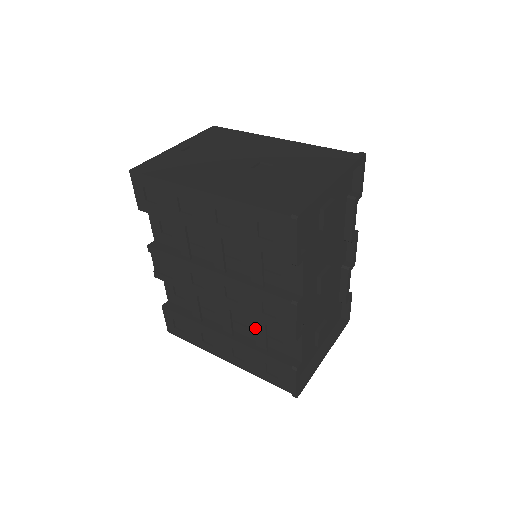
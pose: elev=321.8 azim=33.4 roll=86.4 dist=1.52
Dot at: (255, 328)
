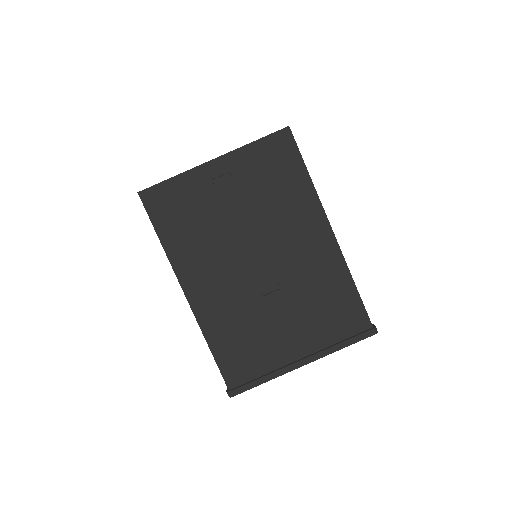
Dot at: occluded
